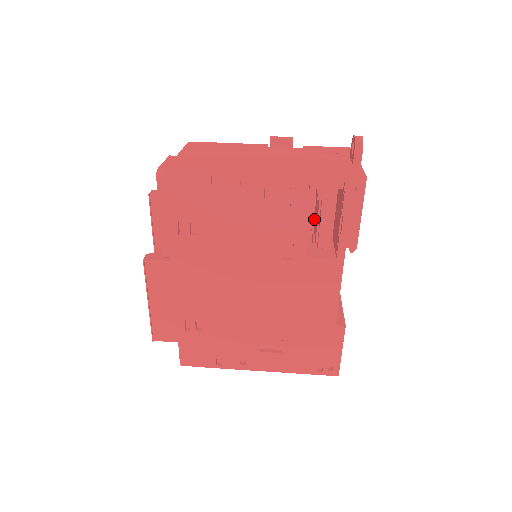
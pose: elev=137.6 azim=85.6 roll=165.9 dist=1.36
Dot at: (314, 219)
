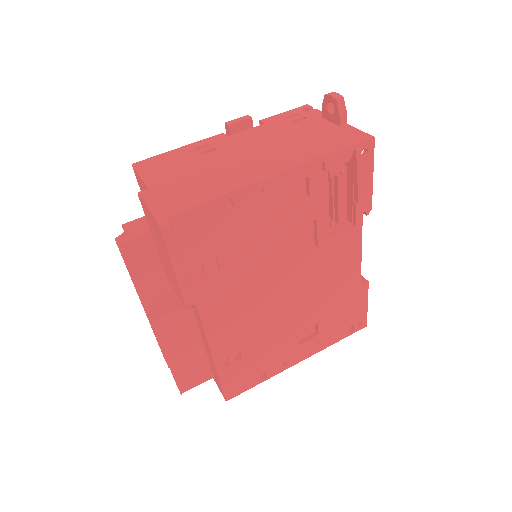
Dot at: occluded
